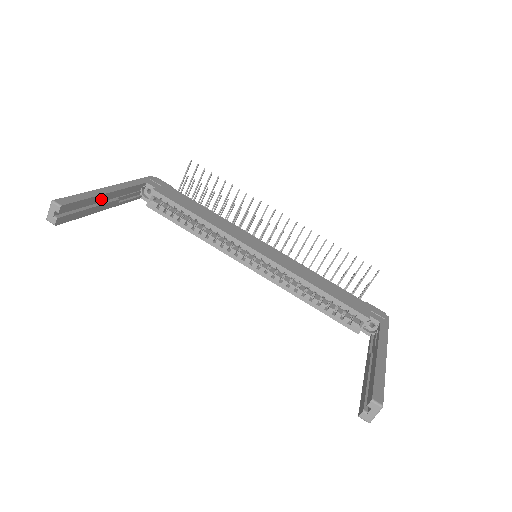
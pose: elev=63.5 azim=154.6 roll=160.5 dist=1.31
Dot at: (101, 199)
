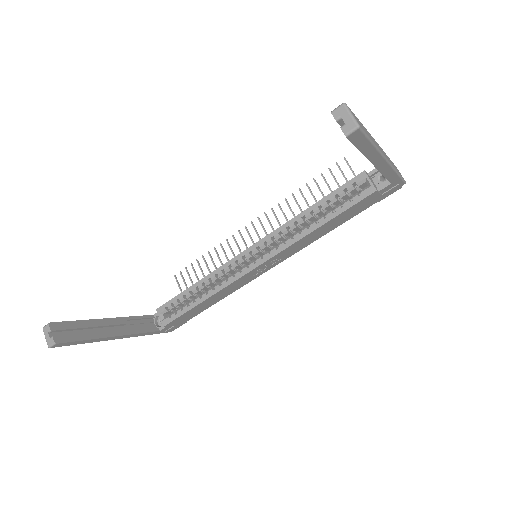
Dot at: (101, 324)
